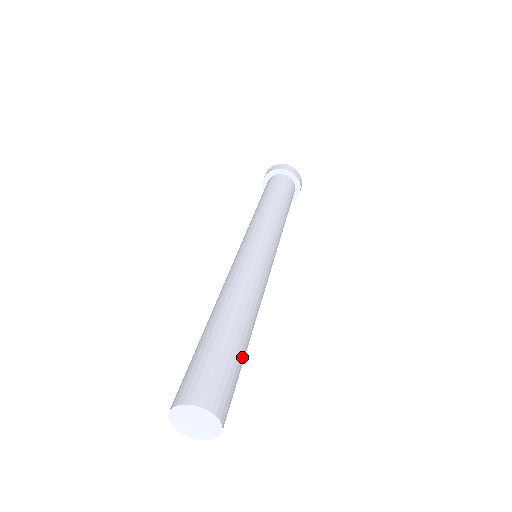
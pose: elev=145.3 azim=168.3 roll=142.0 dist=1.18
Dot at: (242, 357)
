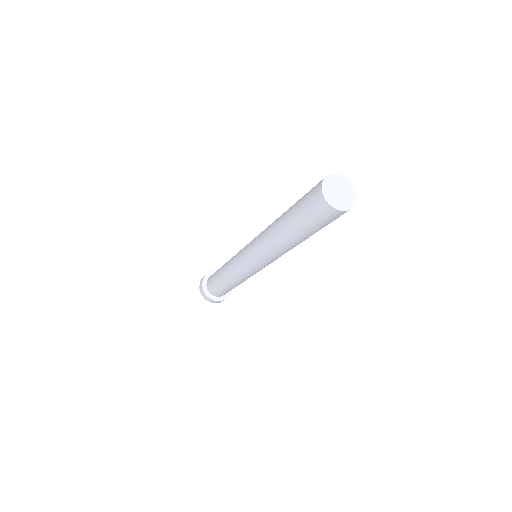
Dot at: occluded
